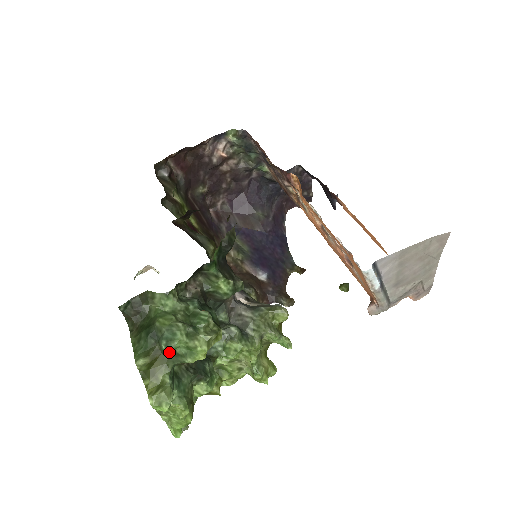
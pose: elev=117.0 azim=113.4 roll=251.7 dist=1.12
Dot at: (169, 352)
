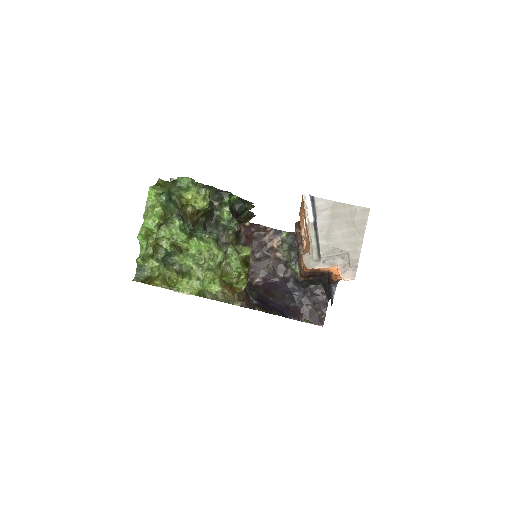
Dot at: (178, 181)
